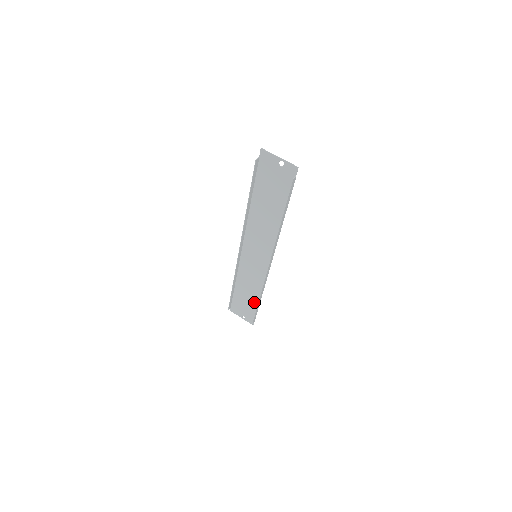
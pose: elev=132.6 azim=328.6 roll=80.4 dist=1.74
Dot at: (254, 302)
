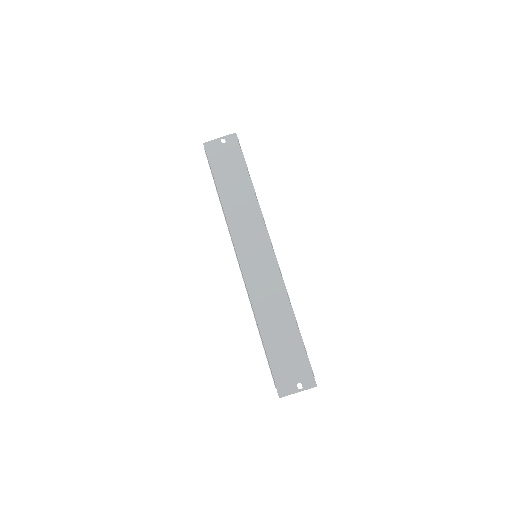
Dot at: (293, 335)
